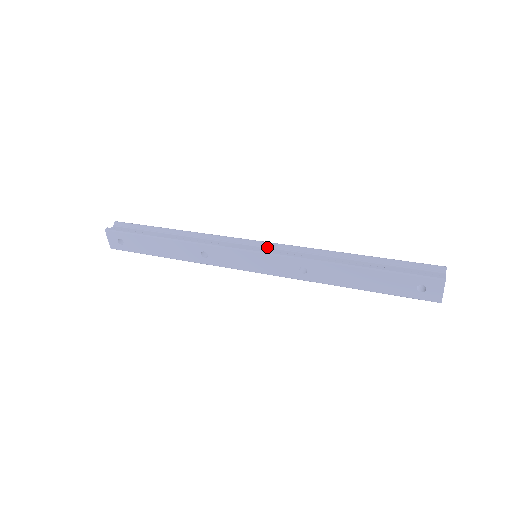
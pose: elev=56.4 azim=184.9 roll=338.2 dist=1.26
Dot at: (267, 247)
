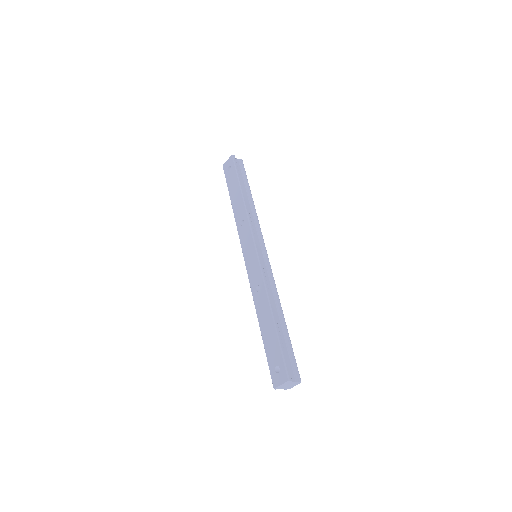
Dot at: (265, 259)
